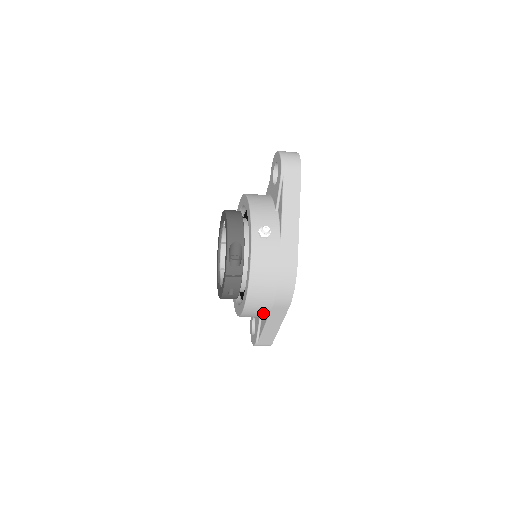
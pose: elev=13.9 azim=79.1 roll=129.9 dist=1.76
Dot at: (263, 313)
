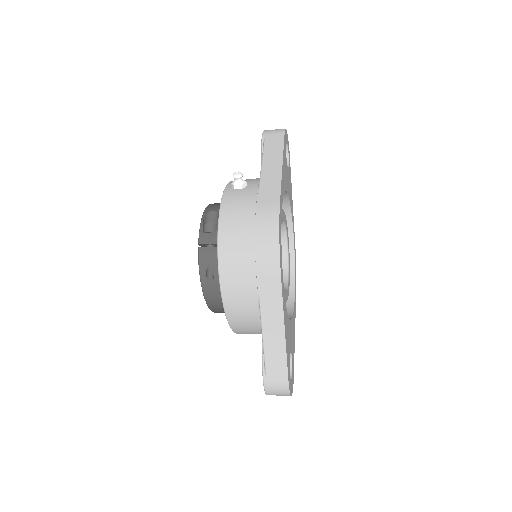
Dot at: (249, 293)
